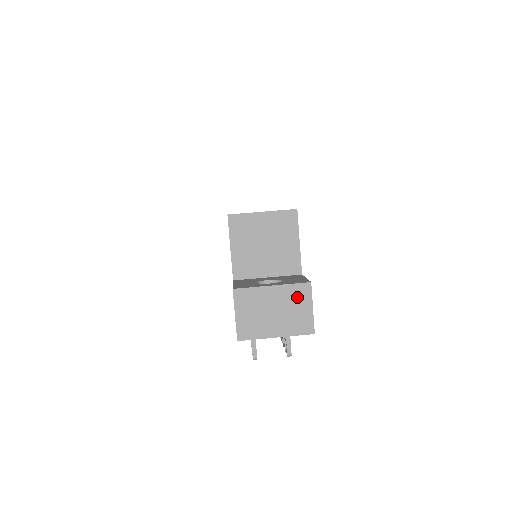
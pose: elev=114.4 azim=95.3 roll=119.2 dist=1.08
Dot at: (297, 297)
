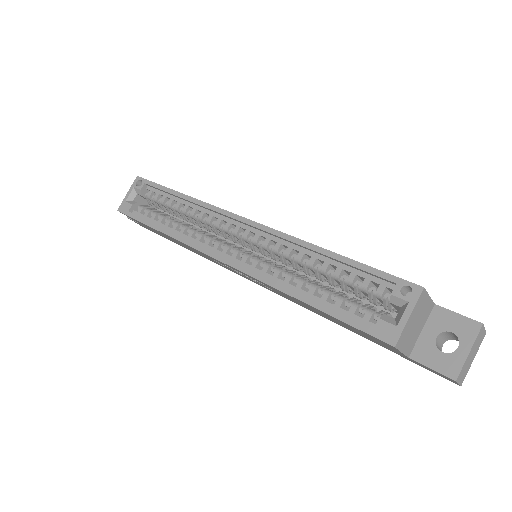
Dot at: (479, 337)
